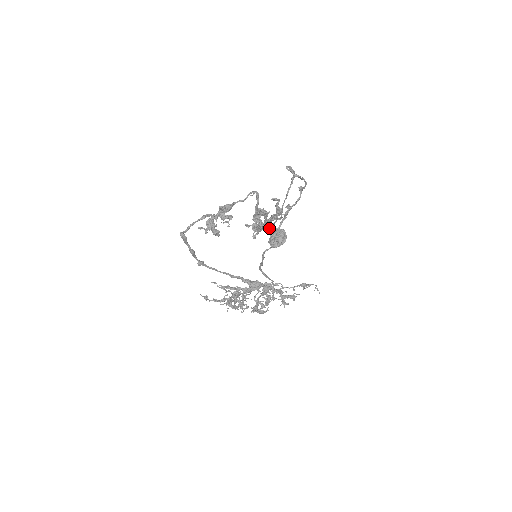
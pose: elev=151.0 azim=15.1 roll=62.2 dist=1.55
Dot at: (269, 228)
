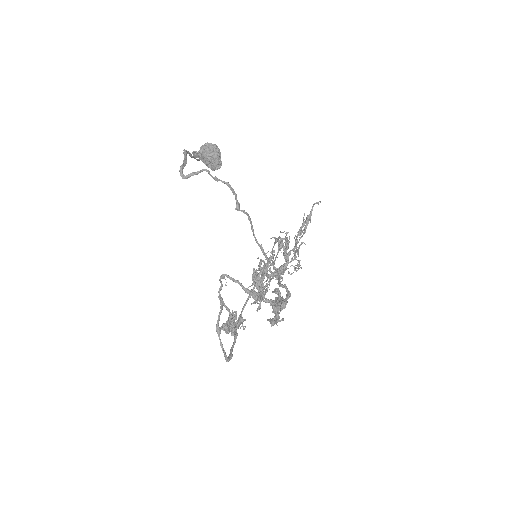
Dot at: (276, 293)
